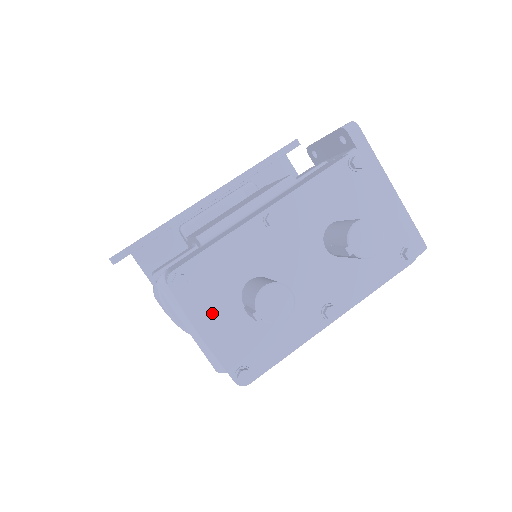
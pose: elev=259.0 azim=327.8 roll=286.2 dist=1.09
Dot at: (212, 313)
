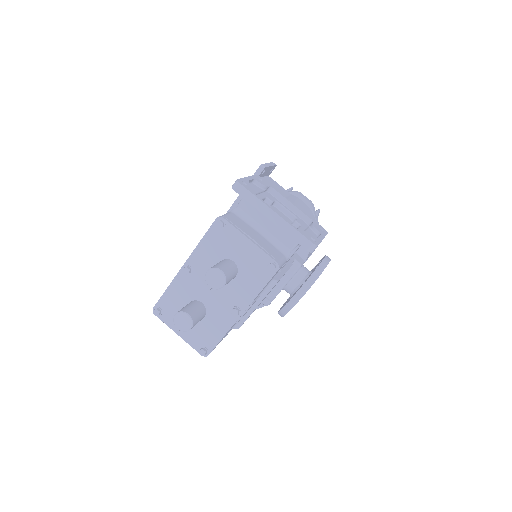
Dot at: occluded
